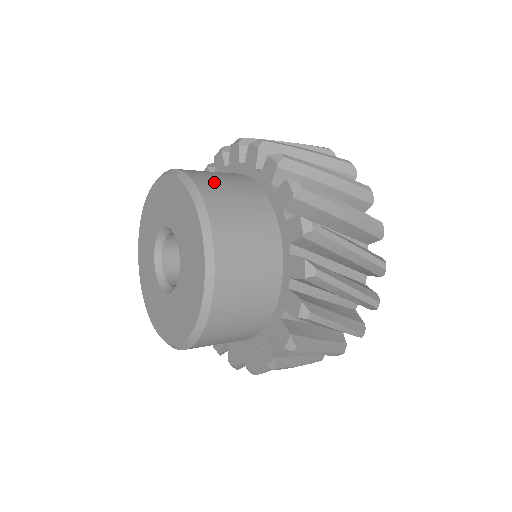
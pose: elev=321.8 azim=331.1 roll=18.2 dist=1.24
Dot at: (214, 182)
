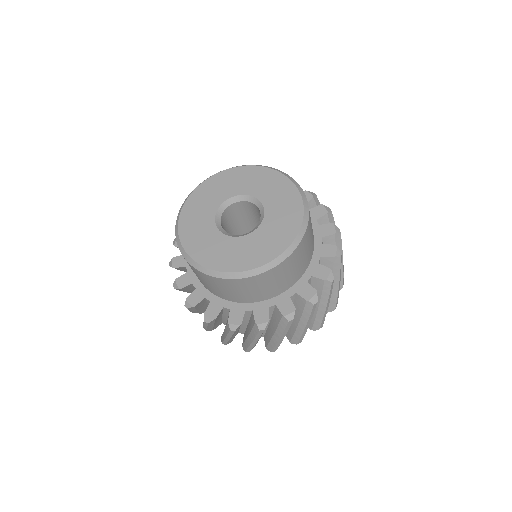
Dot at: occluded
